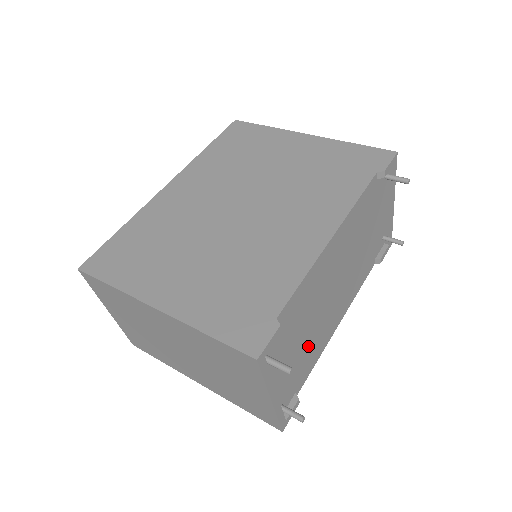
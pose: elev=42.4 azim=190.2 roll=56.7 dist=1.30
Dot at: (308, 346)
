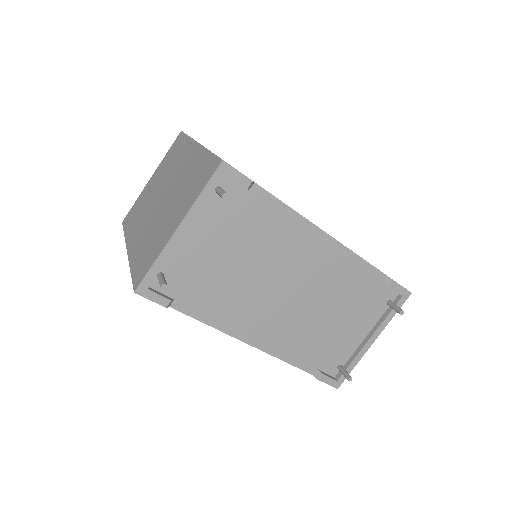
Dot at: (225, 282)
